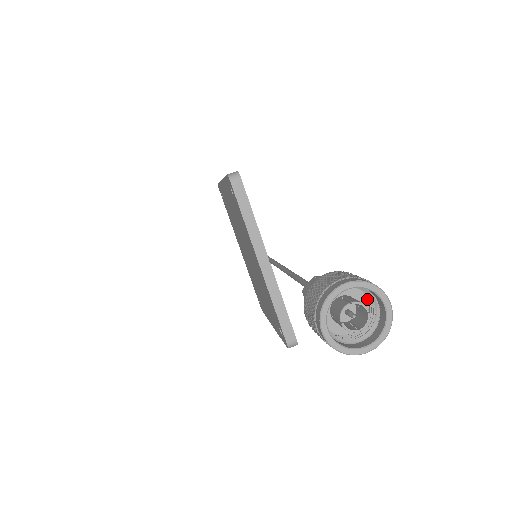
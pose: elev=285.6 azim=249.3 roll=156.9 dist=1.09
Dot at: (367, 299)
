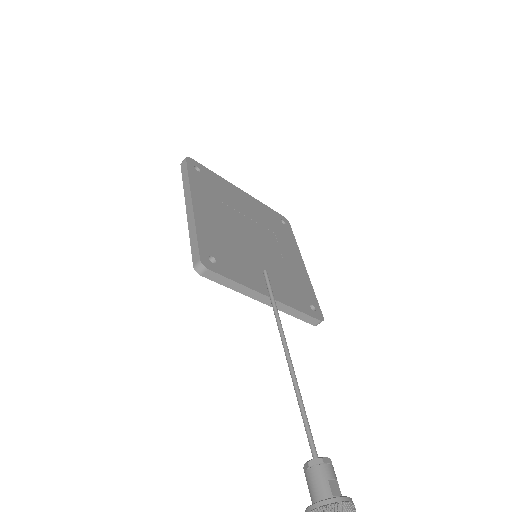
Dot at: out of frame
